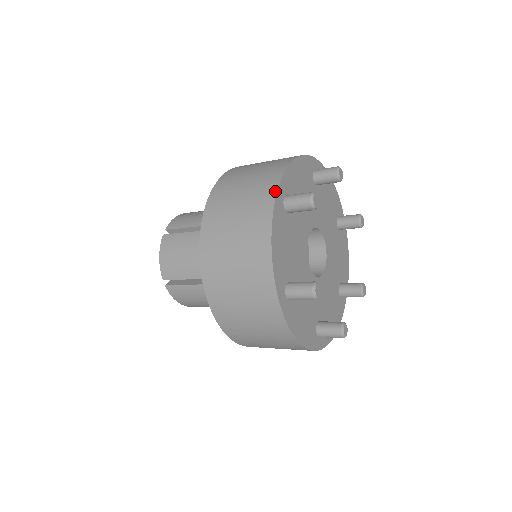
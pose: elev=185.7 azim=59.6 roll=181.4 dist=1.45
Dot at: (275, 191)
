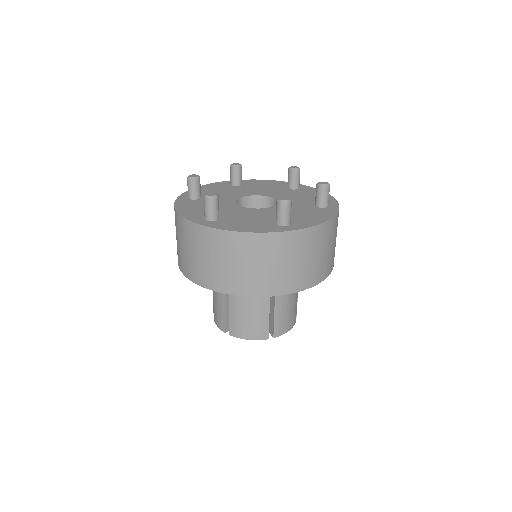
Dot at: occluded
